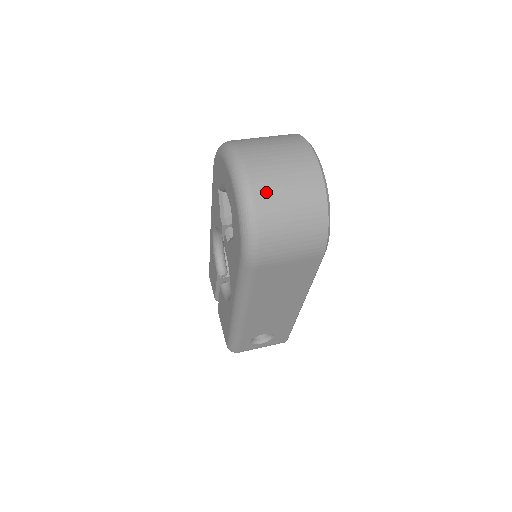
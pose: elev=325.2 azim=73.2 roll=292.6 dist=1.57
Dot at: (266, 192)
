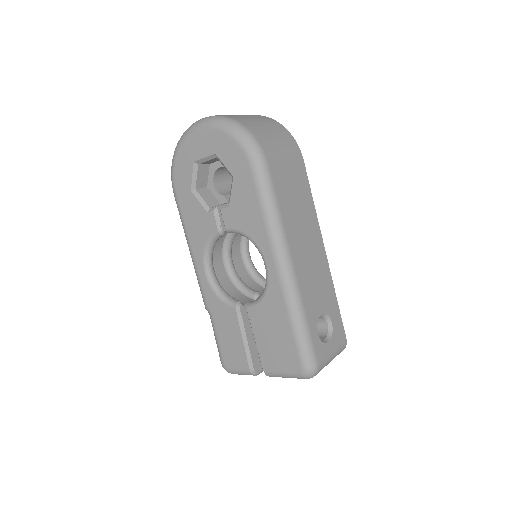
Dot at: (233, 116)
